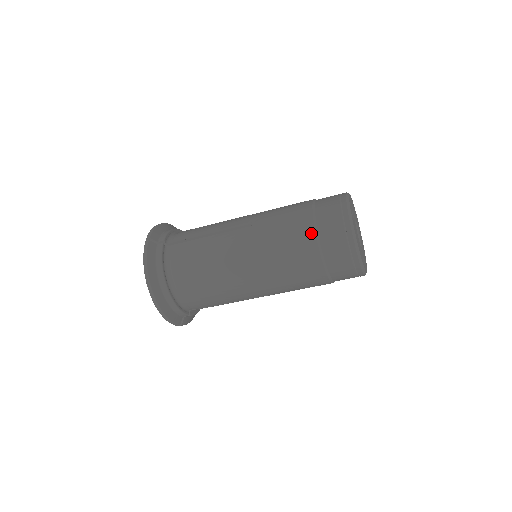
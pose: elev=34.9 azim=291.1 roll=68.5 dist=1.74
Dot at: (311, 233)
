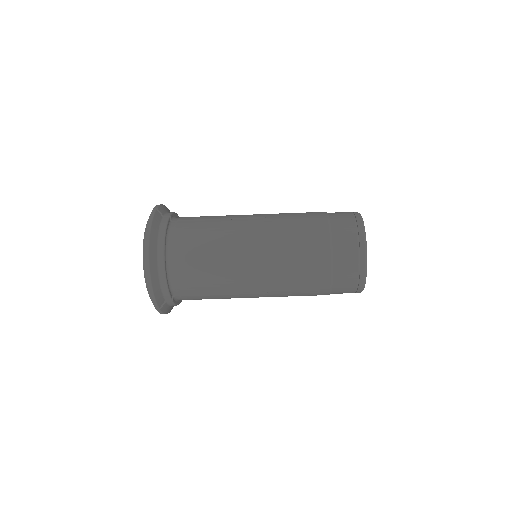
Dot at: (325, 231)
